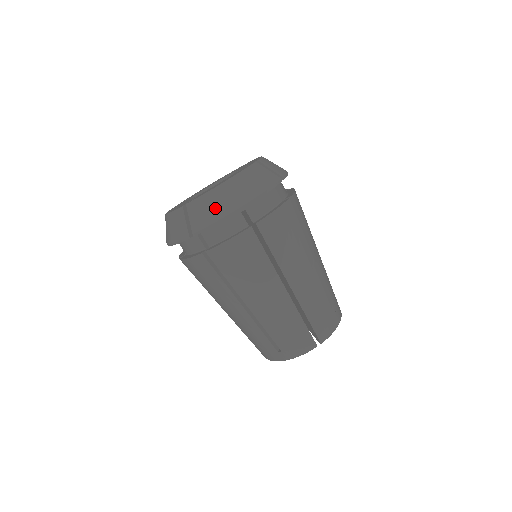
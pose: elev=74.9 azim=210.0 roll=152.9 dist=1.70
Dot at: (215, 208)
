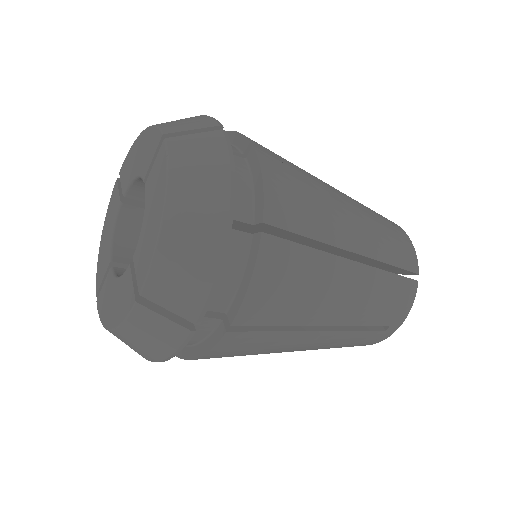
Dot at: occluded
